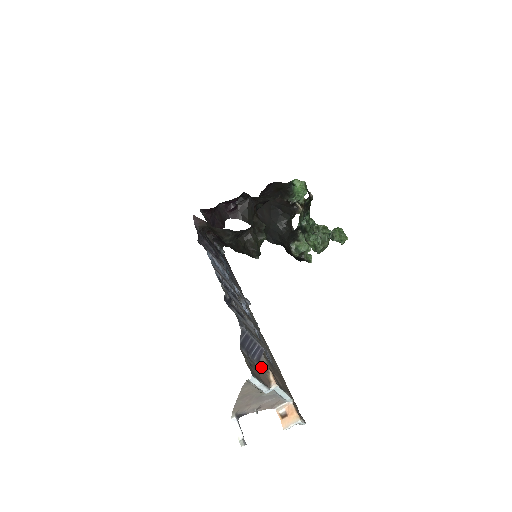
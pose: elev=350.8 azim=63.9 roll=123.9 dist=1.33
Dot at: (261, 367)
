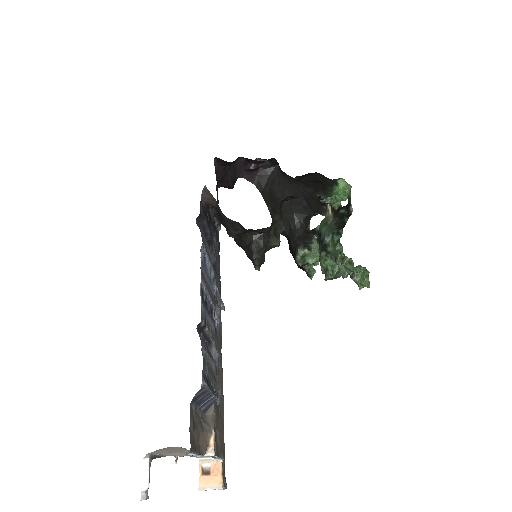
Dot at: (205, 421)
